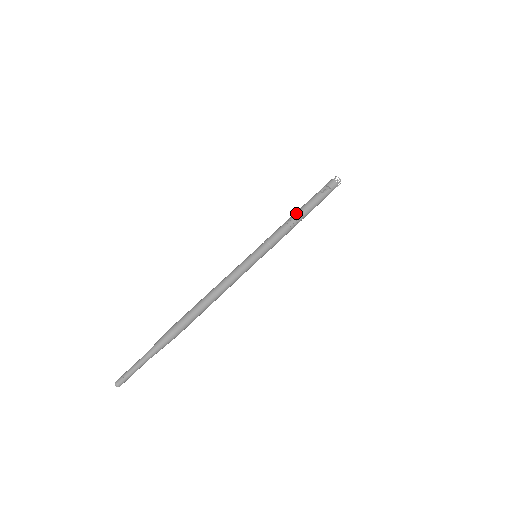
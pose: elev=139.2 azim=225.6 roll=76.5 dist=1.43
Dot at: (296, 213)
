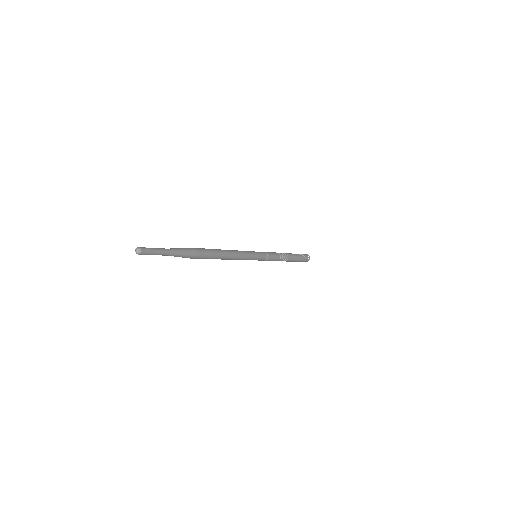
Dot at: (283, 253)
